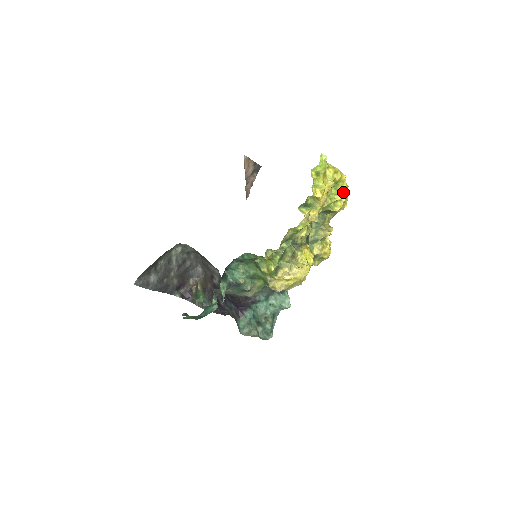
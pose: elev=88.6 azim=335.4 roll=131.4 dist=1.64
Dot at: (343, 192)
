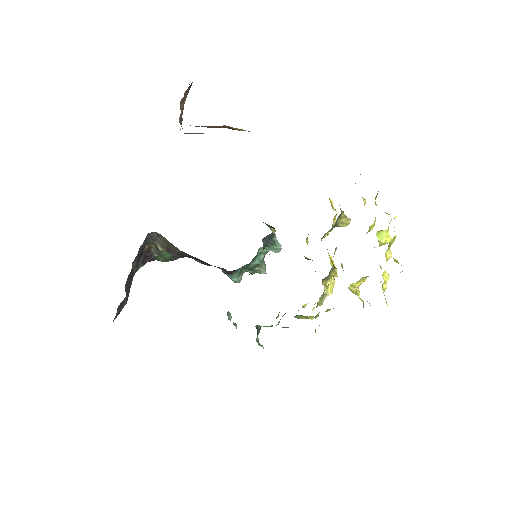
Dot at: (388, 231)
